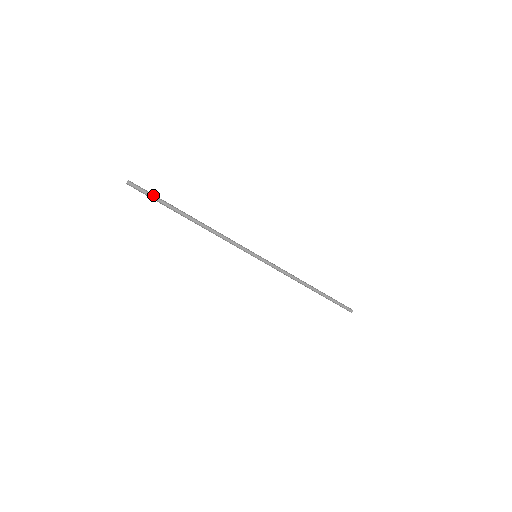
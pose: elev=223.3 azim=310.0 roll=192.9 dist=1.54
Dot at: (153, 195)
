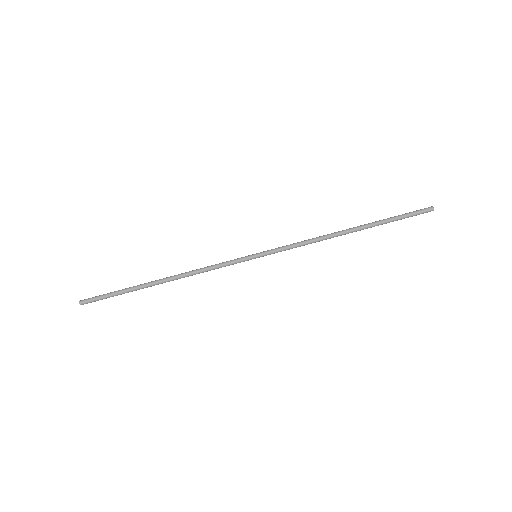
Dot at: (109, 293)
